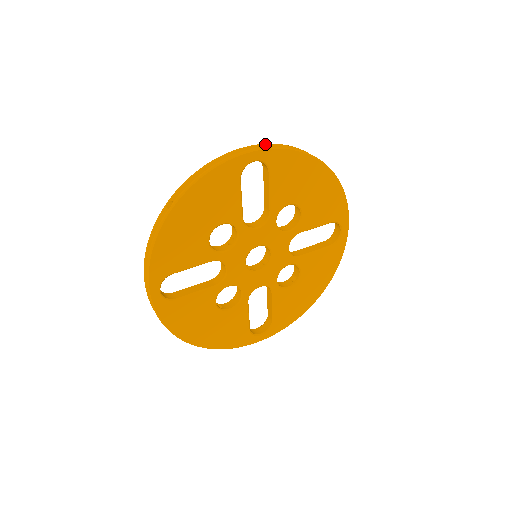
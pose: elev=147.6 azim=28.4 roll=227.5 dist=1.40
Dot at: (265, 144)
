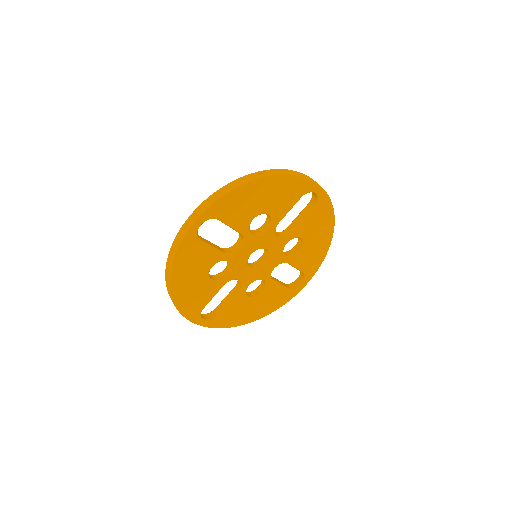
Dot at: occluded
